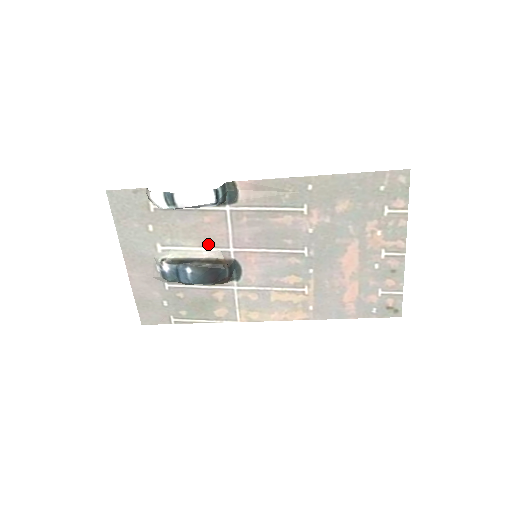
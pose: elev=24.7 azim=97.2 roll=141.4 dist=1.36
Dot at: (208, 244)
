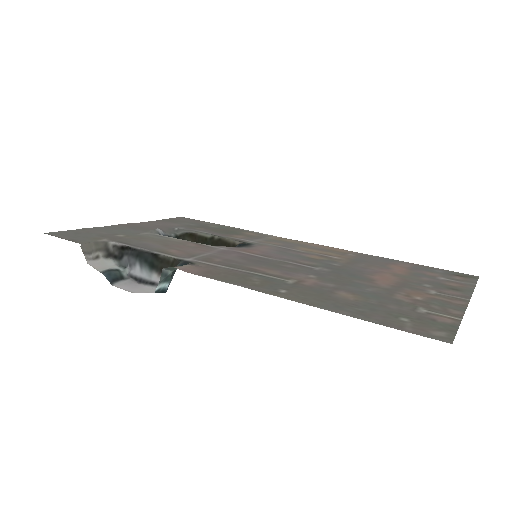
Dot at: (193, 244)
